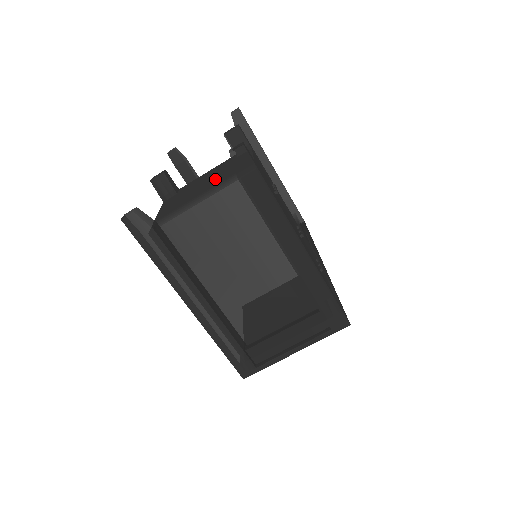
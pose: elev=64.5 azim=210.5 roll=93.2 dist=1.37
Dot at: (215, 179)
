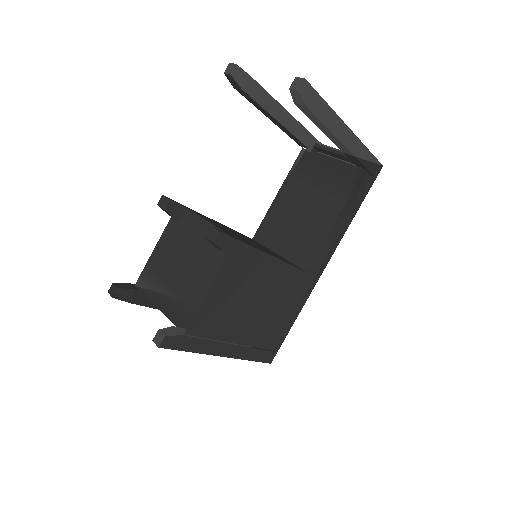
Dot at: (185, 272)
